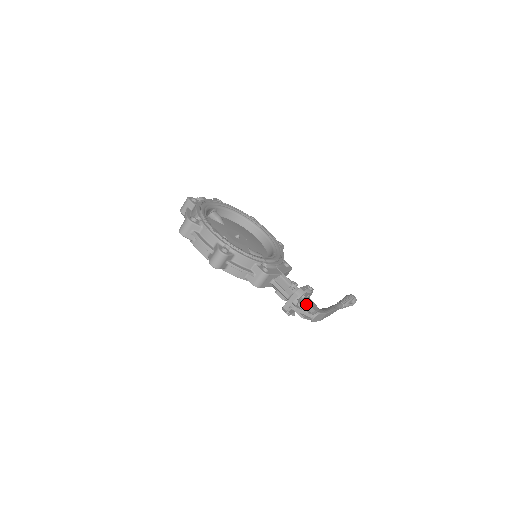
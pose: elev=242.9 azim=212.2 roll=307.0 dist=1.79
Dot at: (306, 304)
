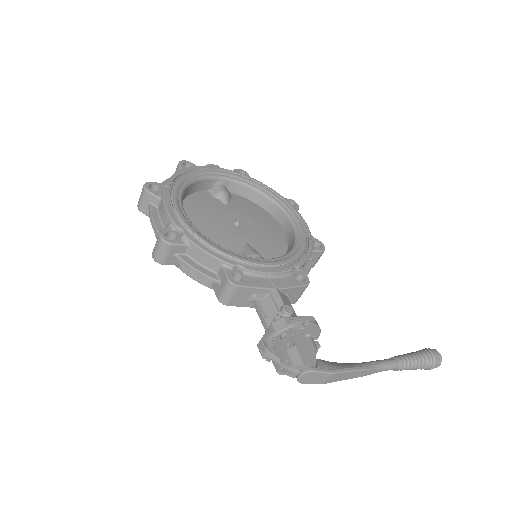
Dot at: (291, 348)
